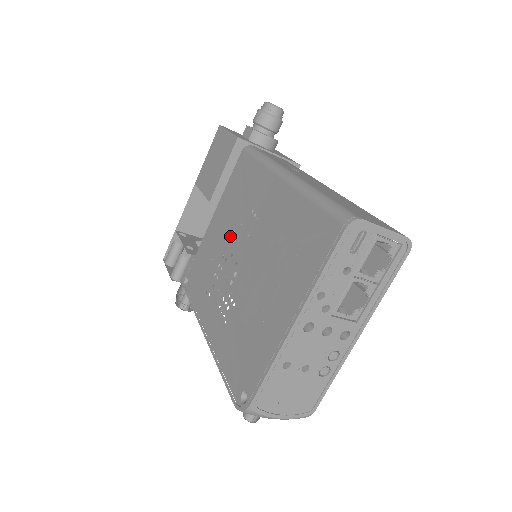
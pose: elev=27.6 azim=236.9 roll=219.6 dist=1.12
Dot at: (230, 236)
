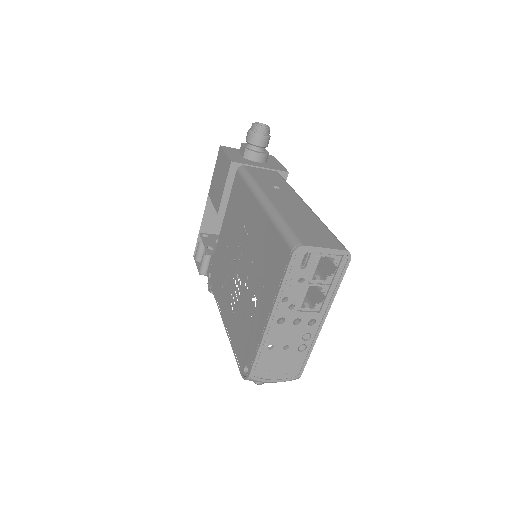
Dot at: (233, 244)
